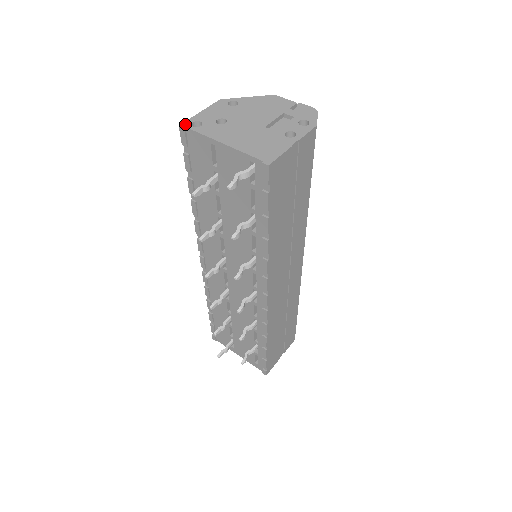
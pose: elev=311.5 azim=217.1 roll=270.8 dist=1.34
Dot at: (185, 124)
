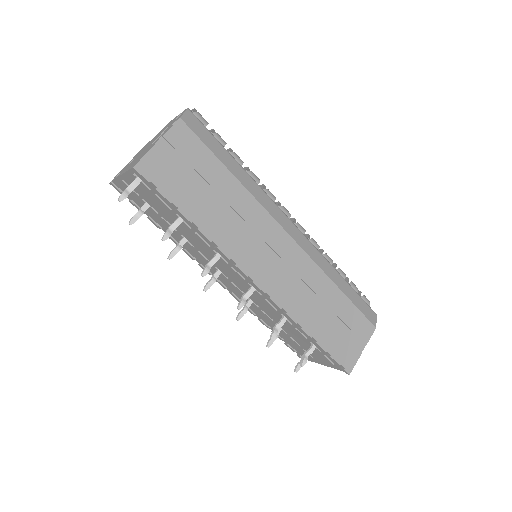
Dot at: (112, 180)
